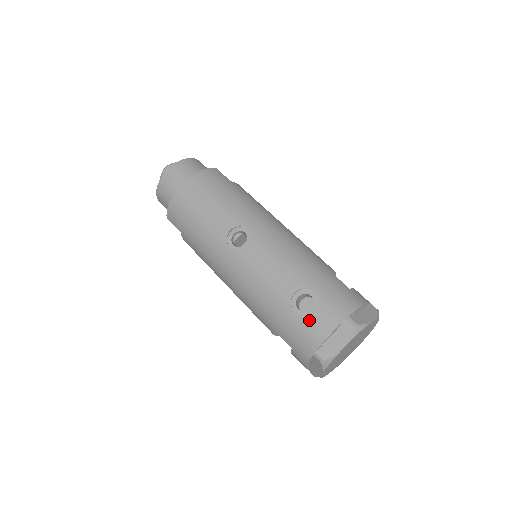
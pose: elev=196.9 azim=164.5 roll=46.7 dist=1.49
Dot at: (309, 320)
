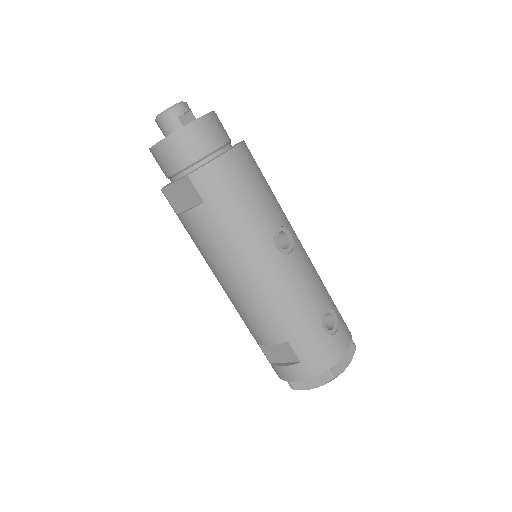
Dot at: (333, 339)
